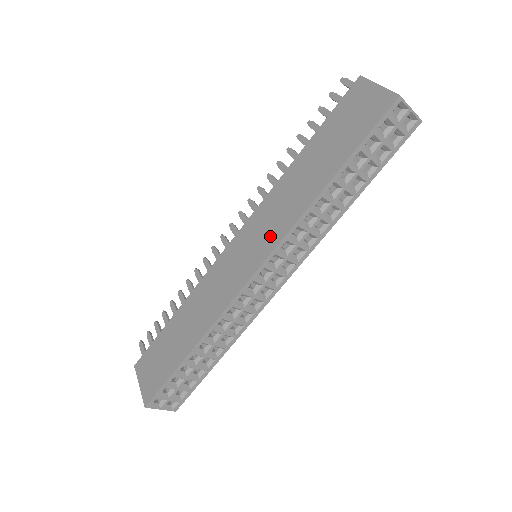
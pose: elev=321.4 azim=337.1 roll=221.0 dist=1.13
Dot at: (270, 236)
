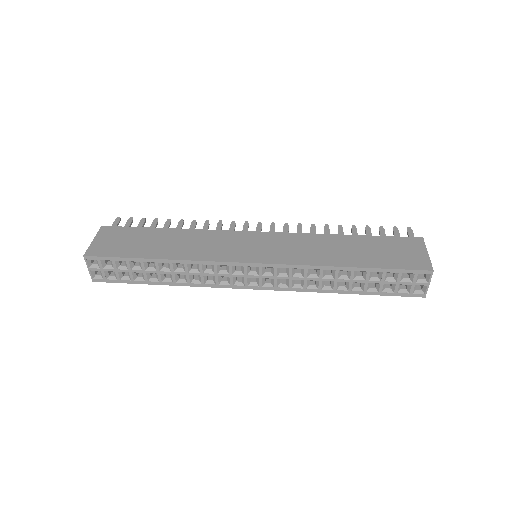
Dot at: (282, 255)
